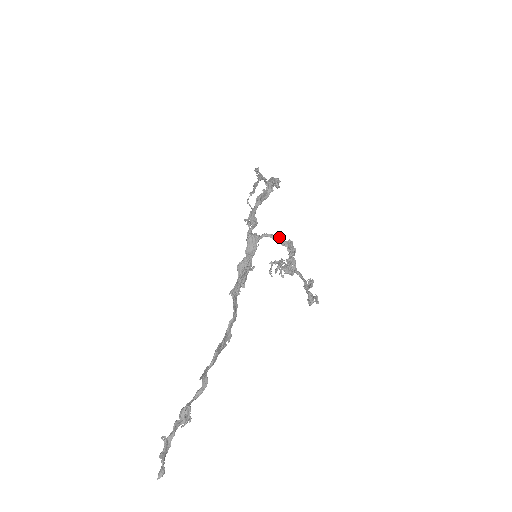
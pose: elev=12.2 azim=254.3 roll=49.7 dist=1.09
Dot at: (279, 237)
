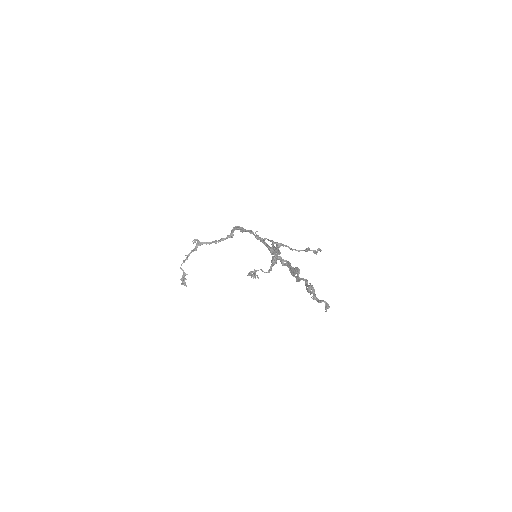
Dot at: (271, 240)
